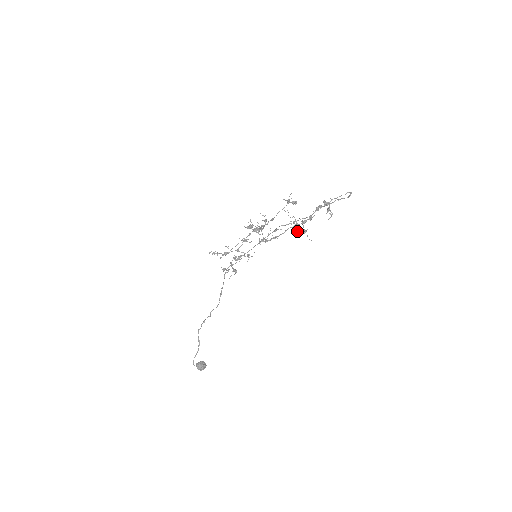
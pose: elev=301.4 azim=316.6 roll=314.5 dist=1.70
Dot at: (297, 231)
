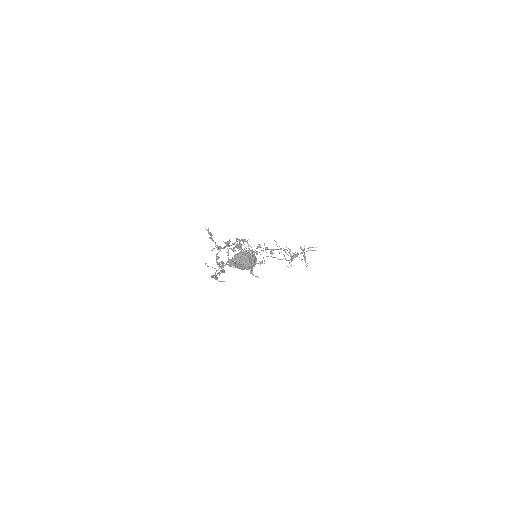
Dot at: occluded
